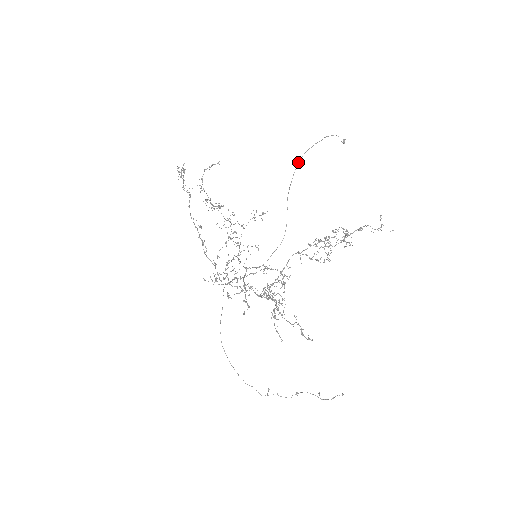
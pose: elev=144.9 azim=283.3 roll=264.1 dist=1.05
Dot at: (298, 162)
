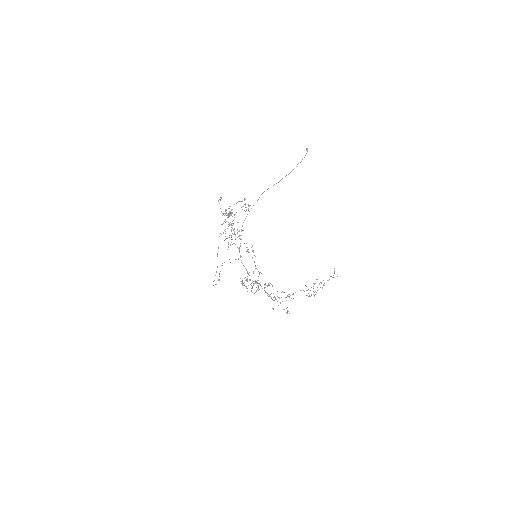
Dot at: occluded
